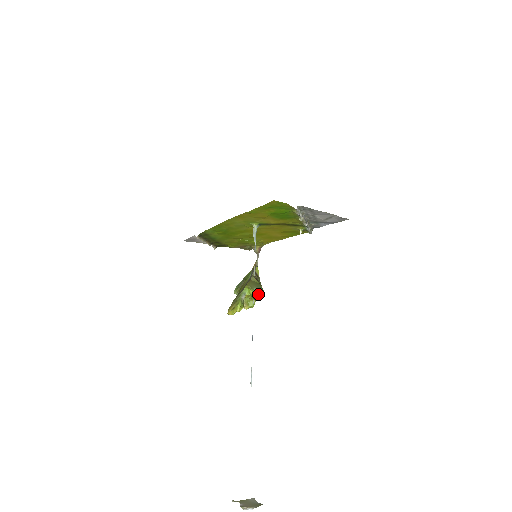
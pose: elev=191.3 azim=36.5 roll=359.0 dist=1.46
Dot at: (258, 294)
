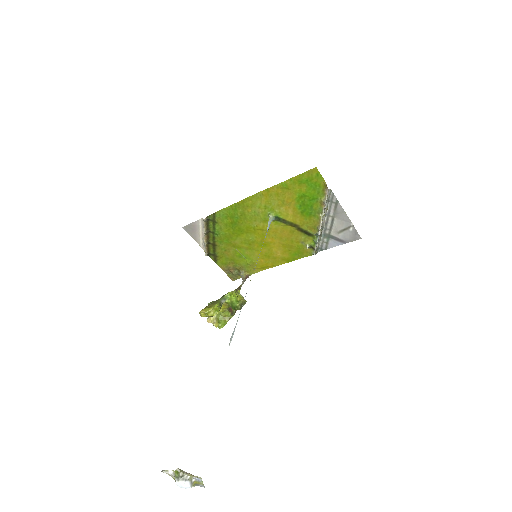
Dot at: (240, 302)
